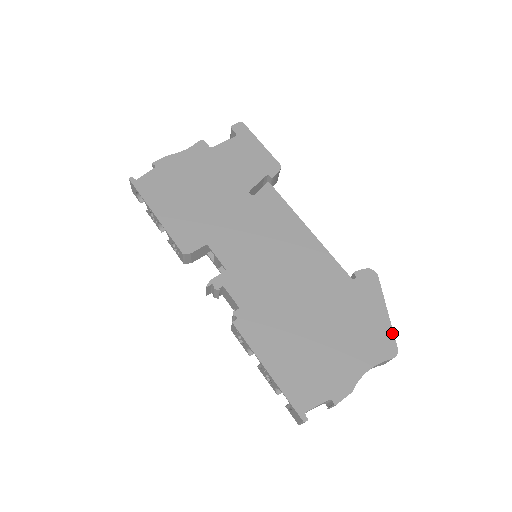
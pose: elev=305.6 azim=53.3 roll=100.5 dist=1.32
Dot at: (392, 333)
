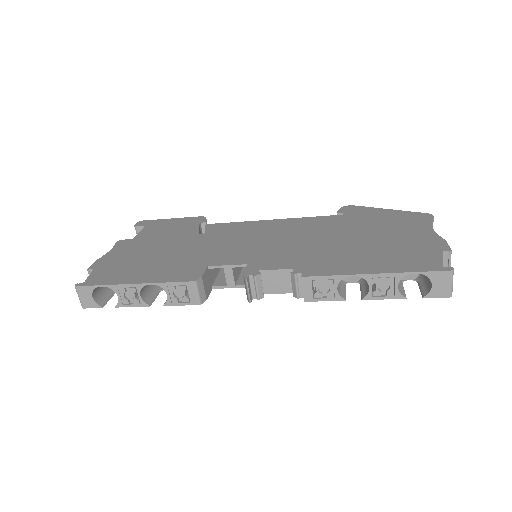
Dot at: (410, 212)
